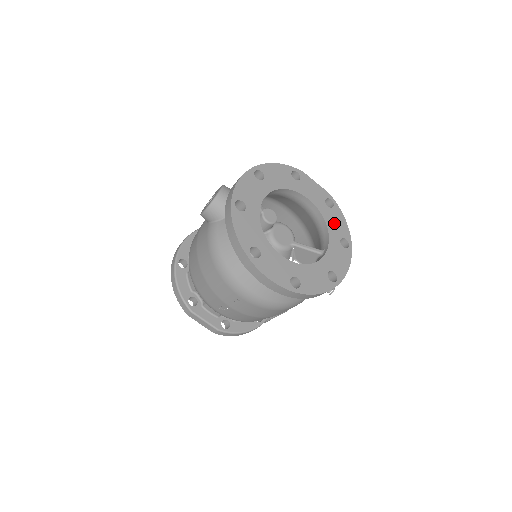
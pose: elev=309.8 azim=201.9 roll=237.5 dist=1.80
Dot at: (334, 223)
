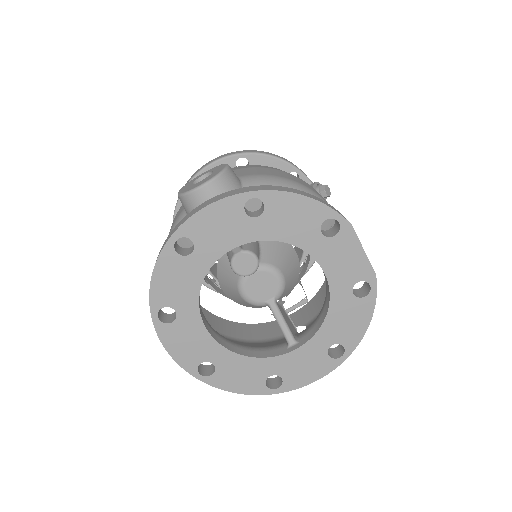
Dot at: (343, 320)
